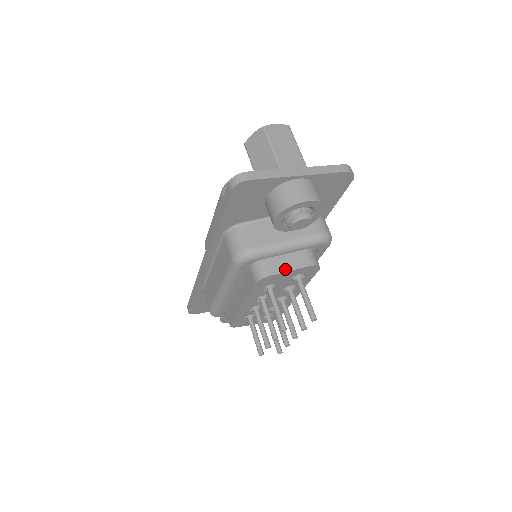
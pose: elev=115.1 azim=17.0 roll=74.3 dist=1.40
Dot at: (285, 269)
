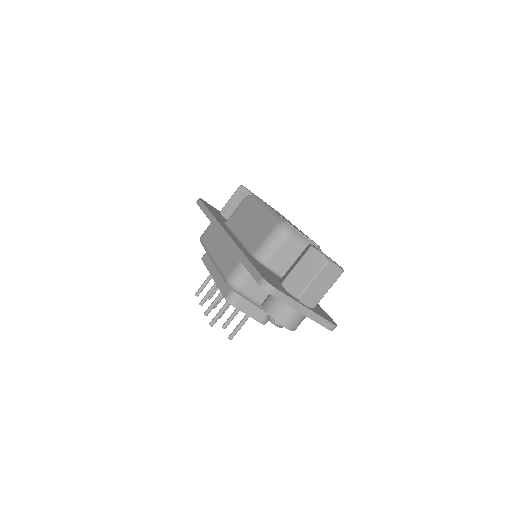
Dot at: (246, 311)
